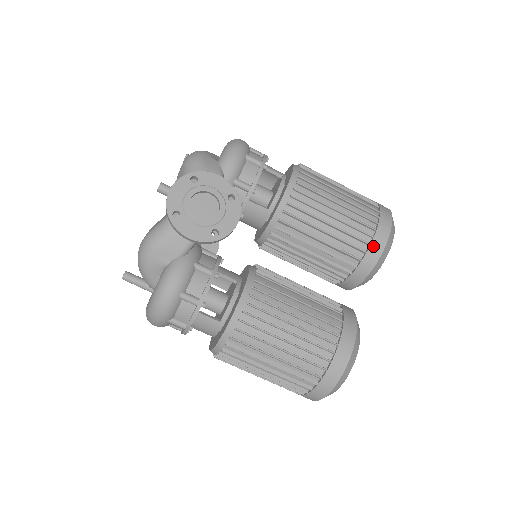
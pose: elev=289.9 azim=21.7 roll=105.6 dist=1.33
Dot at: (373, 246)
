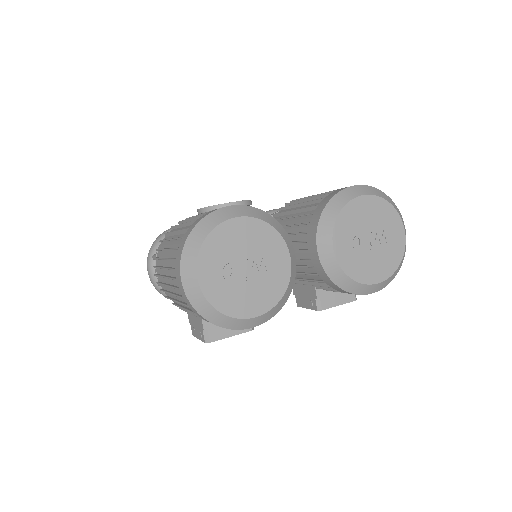
Dot at: (333, 193)
